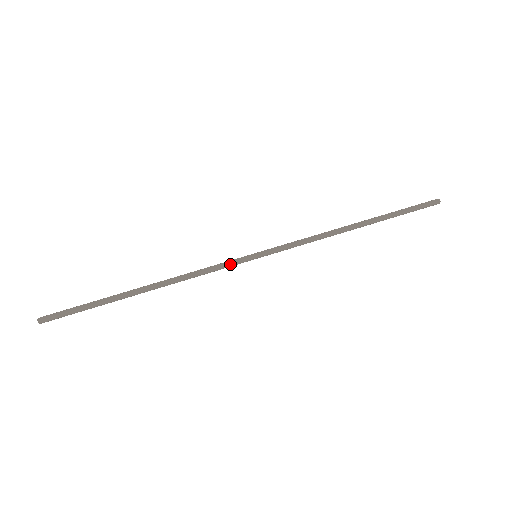
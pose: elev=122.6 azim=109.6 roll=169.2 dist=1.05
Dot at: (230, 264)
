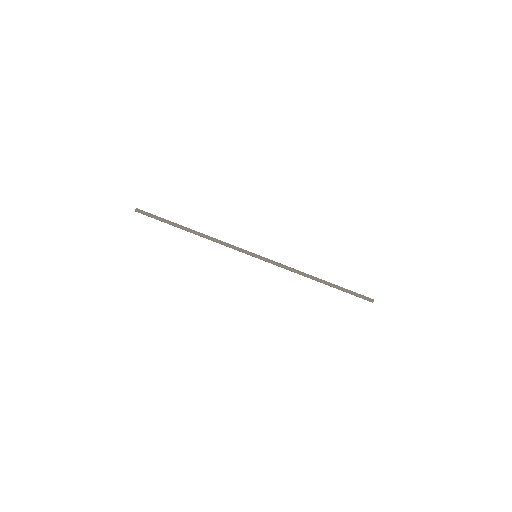
Dot at: (240, 250)
